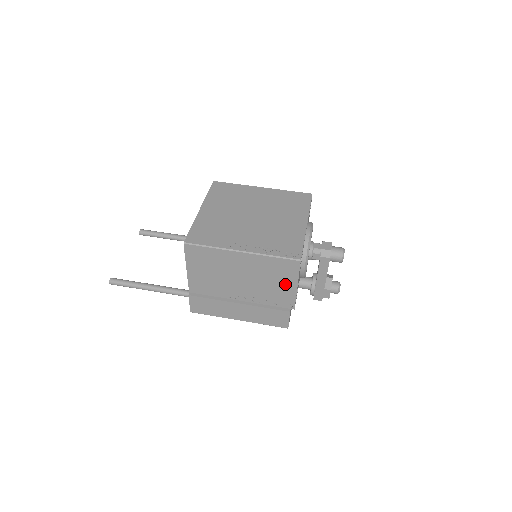
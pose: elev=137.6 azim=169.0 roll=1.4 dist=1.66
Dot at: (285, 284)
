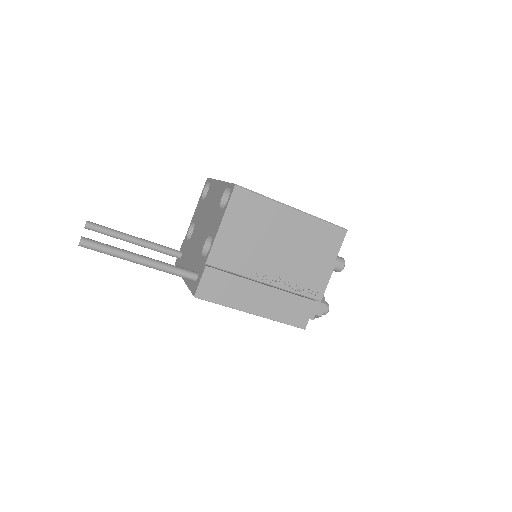
Dot at: (322, 261)
